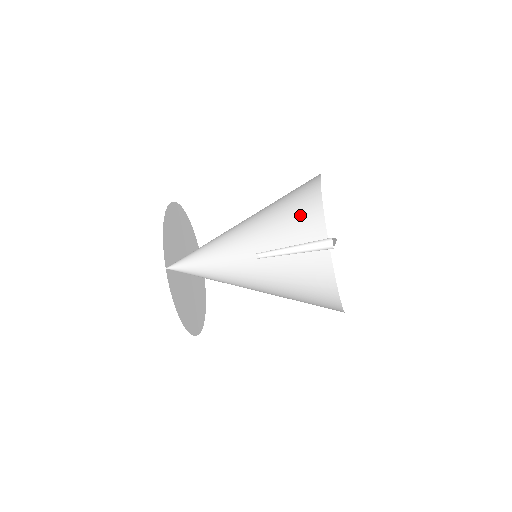
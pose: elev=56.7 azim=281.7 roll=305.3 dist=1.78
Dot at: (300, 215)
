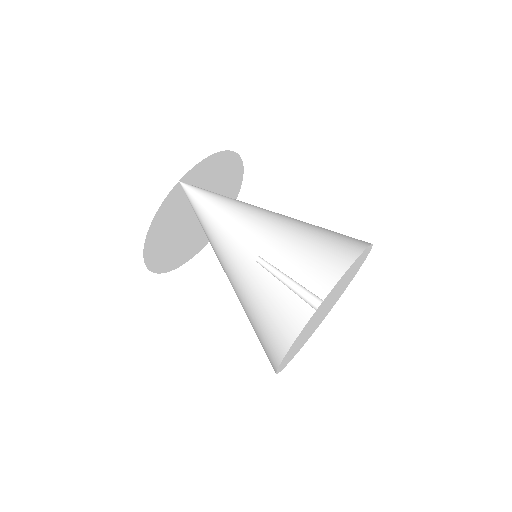
Dot at: (323, 269)
